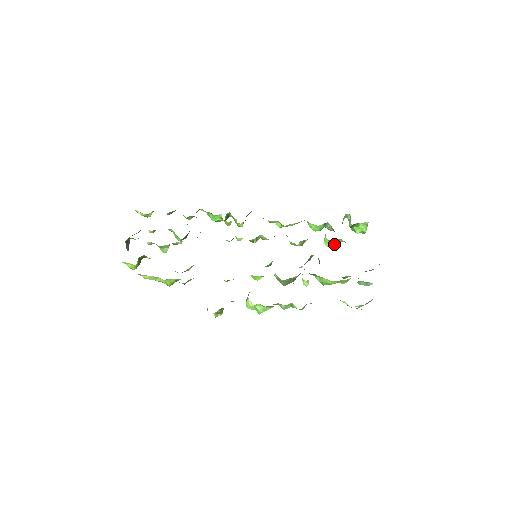
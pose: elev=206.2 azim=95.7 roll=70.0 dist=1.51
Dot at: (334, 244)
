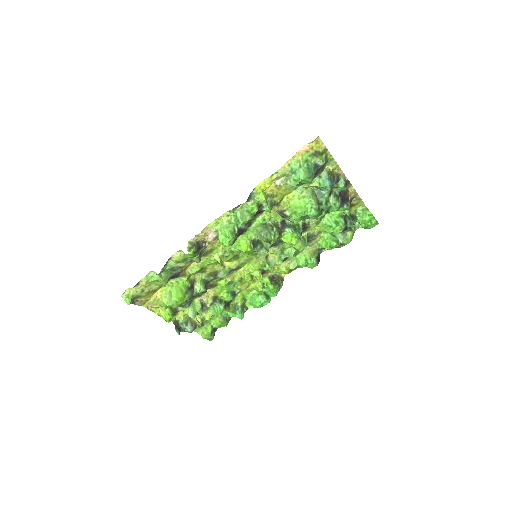
Dot at: (333, 225)
